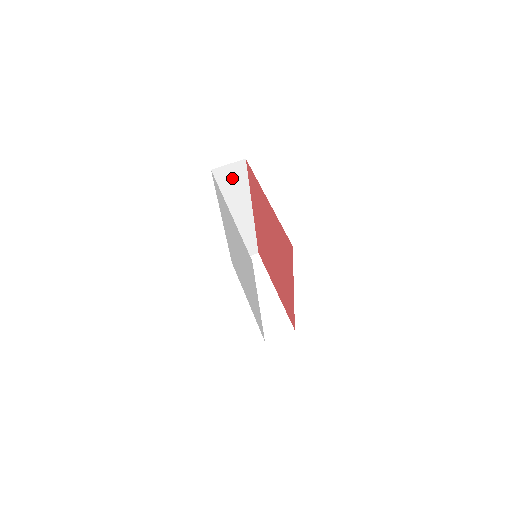
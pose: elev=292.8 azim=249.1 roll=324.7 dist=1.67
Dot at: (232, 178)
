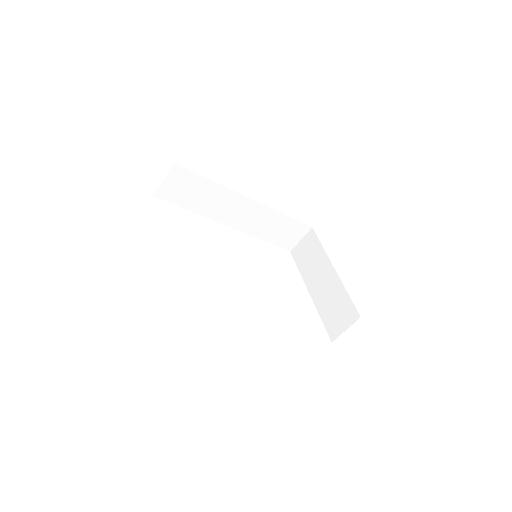
Dot at: (185, 187)
